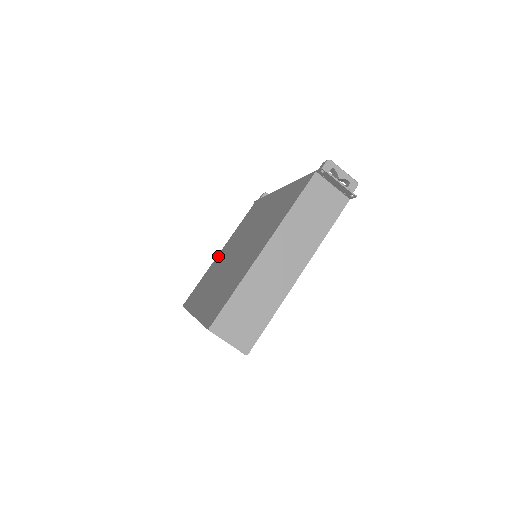
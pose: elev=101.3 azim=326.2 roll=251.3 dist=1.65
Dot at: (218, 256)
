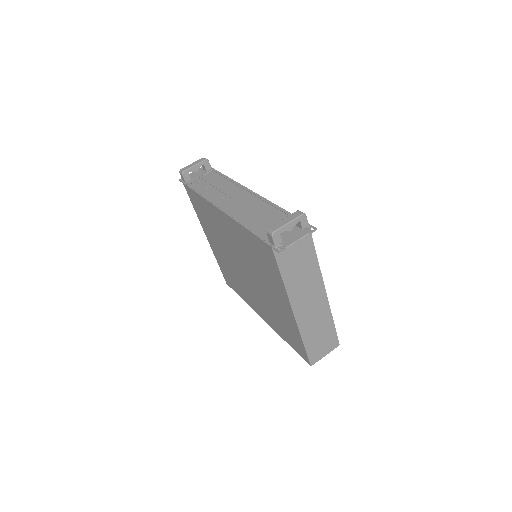
Dot at: (211, 245)
